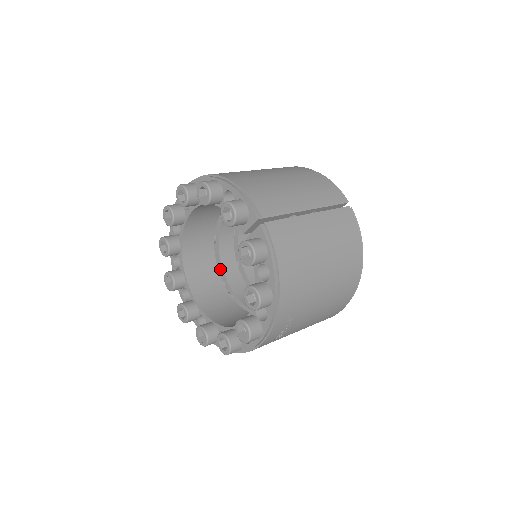
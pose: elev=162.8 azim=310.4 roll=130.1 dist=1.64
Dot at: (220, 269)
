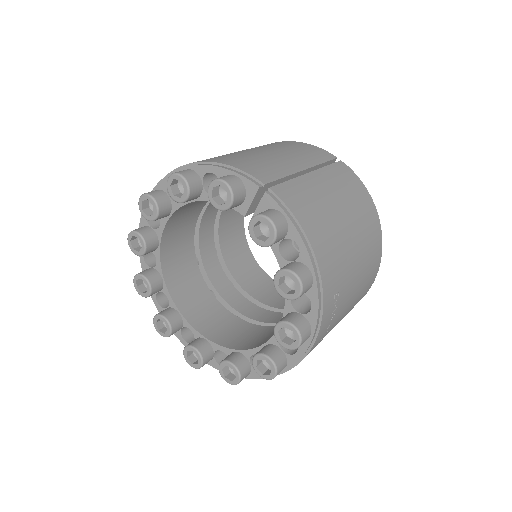
Dot at: (214, 294)
